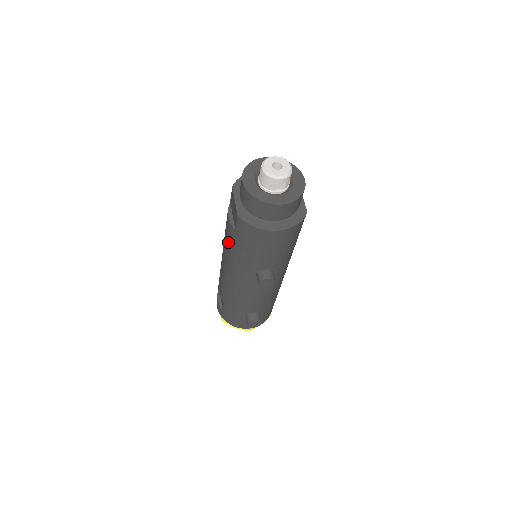
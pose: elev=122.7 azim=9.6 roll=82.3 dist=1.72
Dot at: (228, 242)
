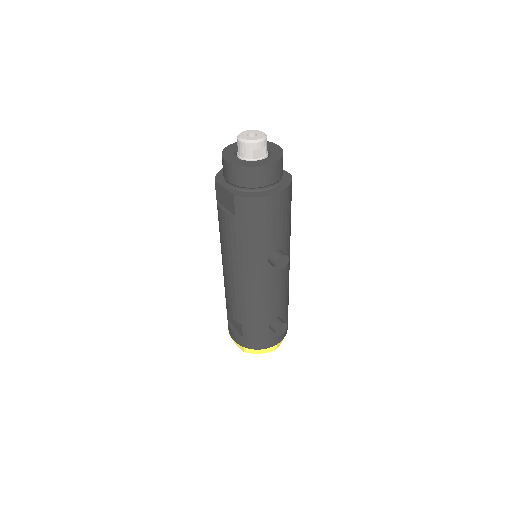
Dot at: (230, 239)
